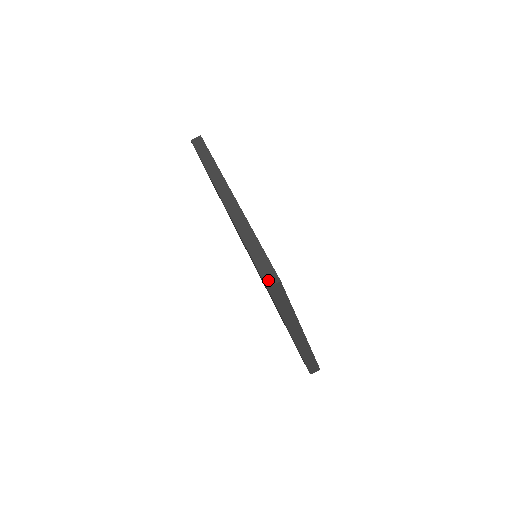
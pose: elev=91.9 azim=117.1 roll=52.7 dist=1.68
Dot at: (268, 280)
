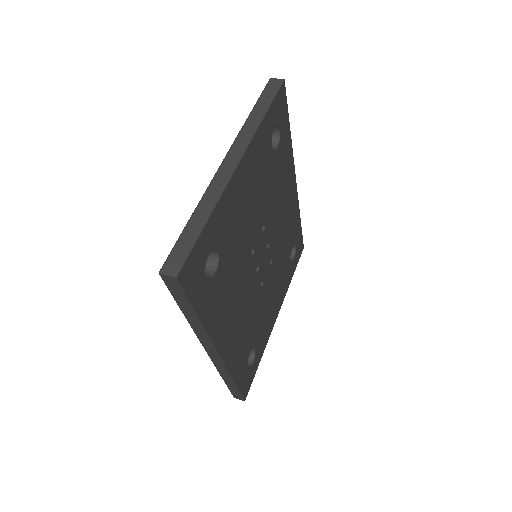
Dot at: occluded
